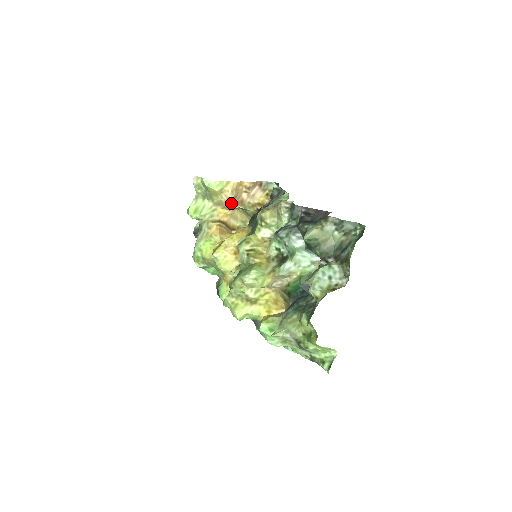
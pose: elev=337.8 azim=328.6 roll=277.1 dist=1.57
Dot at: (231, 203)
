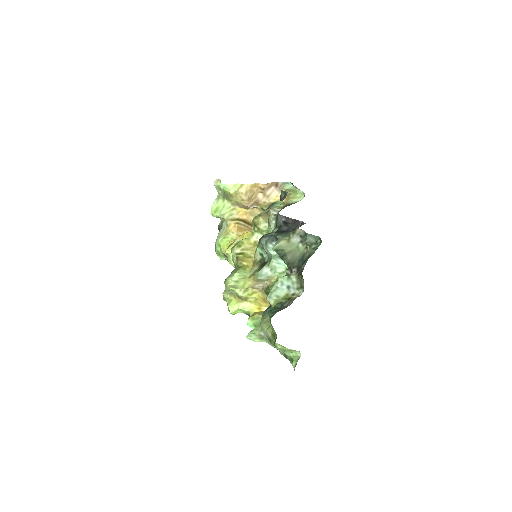
Dot at: (246, 203)
